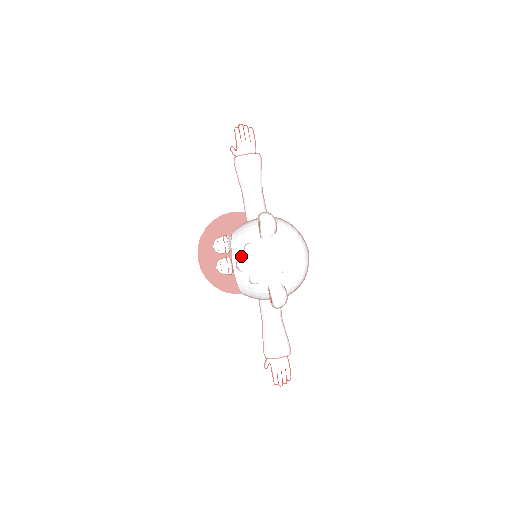
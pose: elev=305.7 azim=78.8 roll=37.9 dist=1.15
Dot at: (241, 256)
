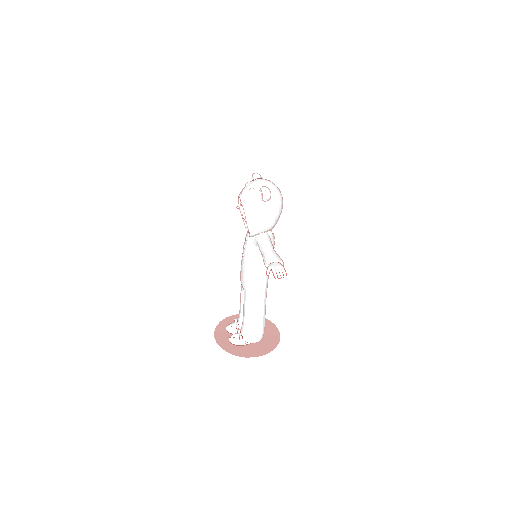
Dot at: (244, 189)
